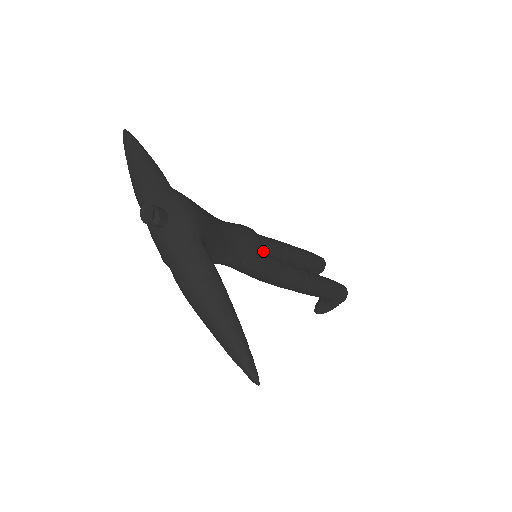
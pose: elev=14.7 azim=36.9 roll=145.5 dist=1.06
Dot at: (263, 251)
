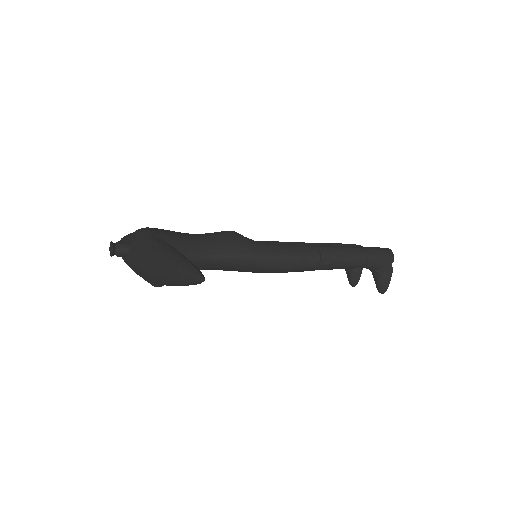
Dot at: (245, 239)
